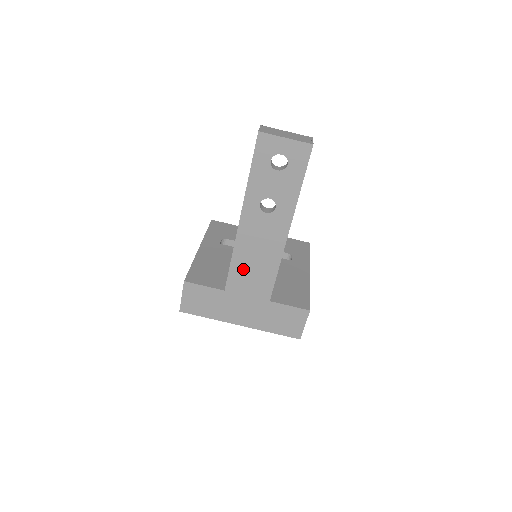
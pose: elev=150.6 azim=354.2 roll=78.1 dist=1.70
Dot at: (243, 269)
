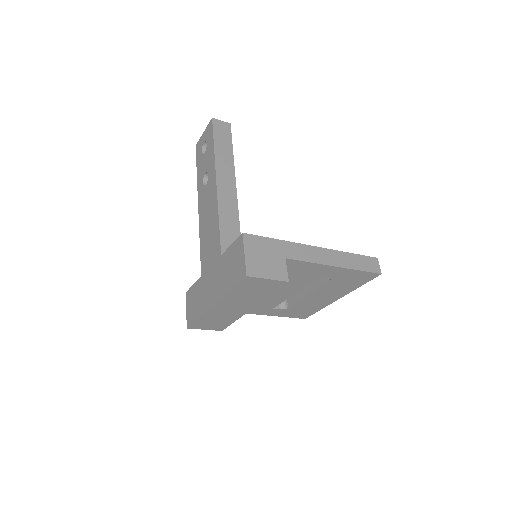
Dot at: (205, 243)
